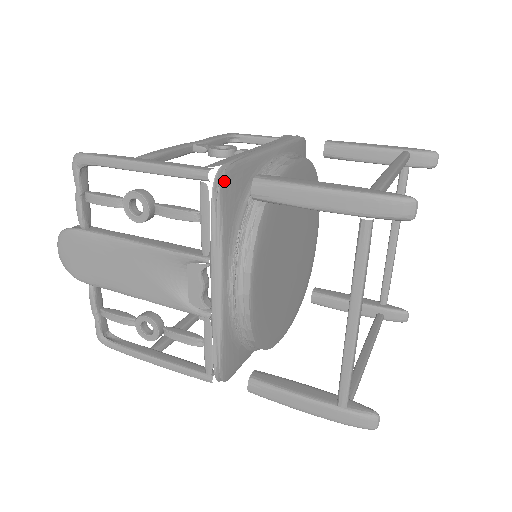
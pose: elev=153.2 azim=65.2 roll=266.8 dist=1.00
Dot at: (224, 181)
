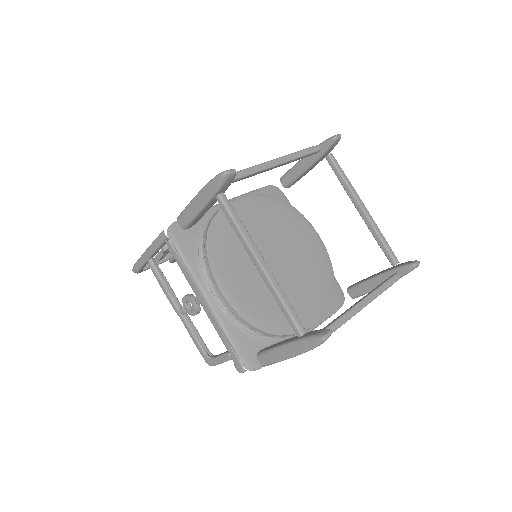
Dot at: (276, 188)
